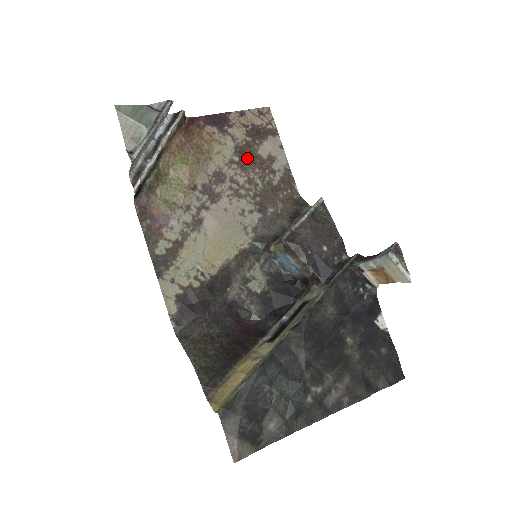
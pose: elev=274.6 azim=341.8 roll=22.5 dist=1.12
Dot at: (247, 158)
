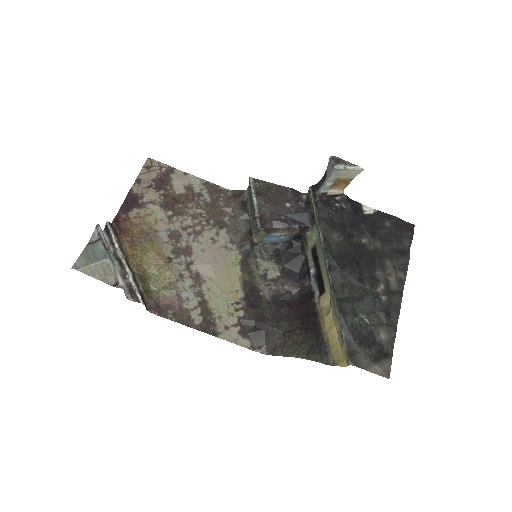
Dot at: (175, 205)
